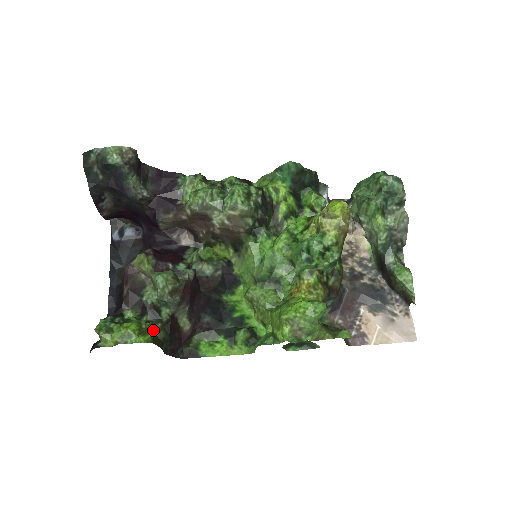
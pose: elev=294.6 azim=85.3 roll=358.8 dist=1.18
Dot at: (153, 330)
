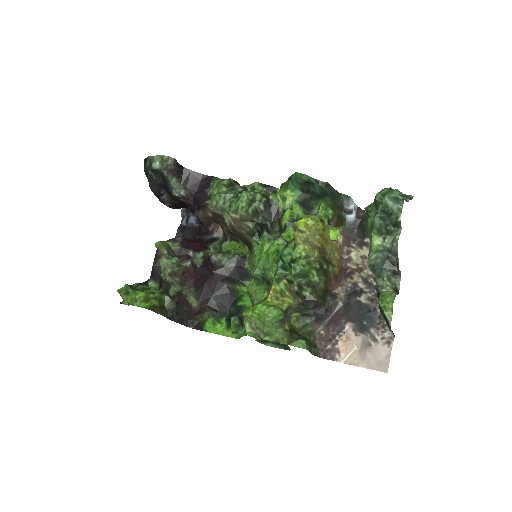
Dot at: (157, 300)
